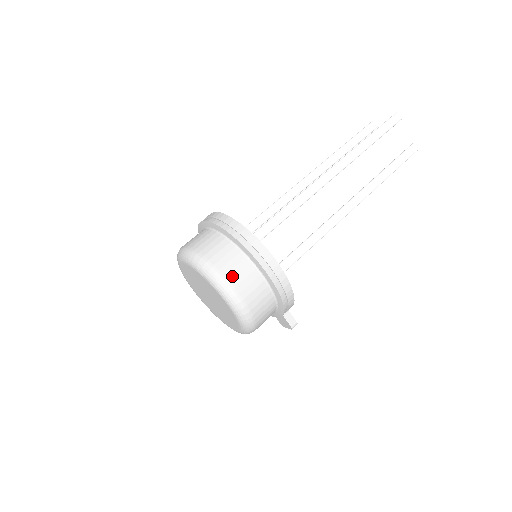
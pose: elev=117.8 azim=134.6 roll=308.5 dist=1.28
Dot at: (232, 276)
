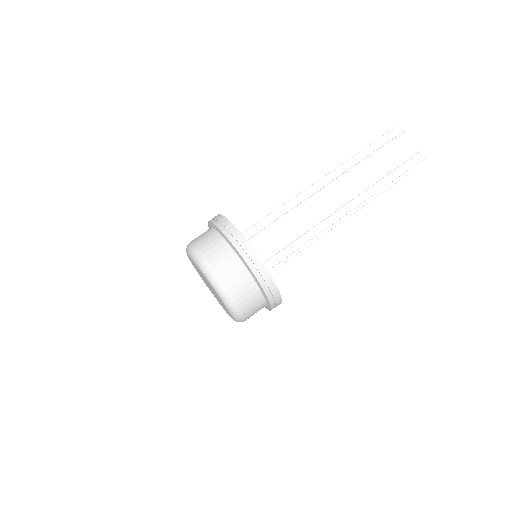
Dot at: (249, 314)
